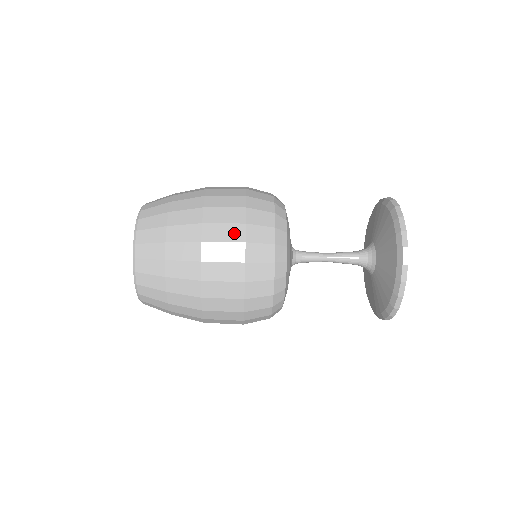
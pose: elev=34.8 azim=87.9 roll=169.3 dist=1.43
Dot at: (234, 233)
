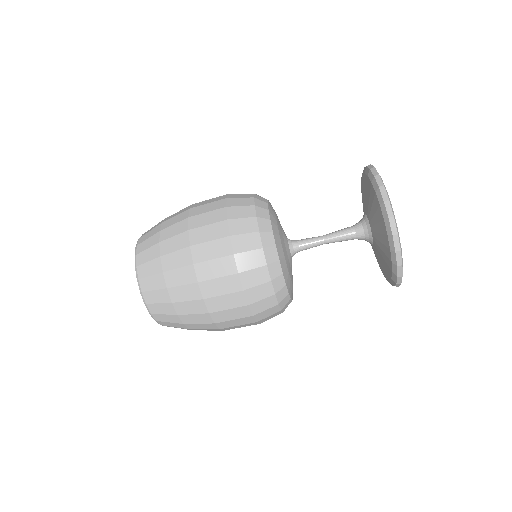
Dot at: (216, 216)
